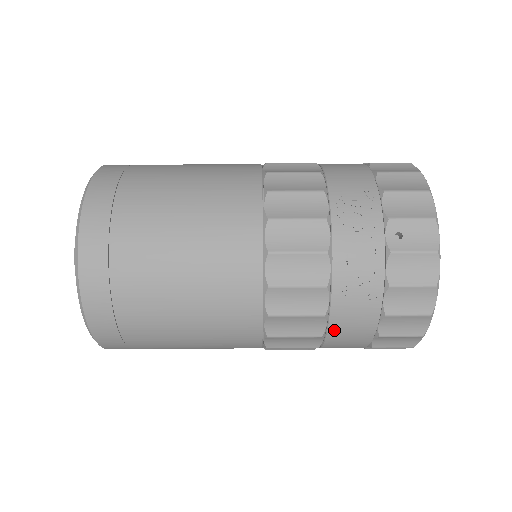
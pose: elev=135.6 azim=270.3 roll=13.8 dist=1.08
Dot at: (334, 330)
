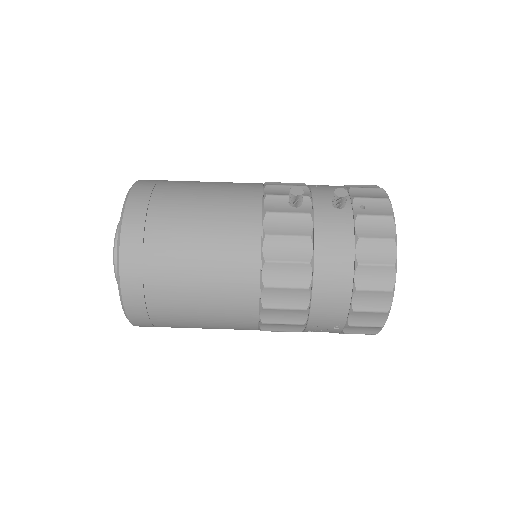
Dot at: occluded
